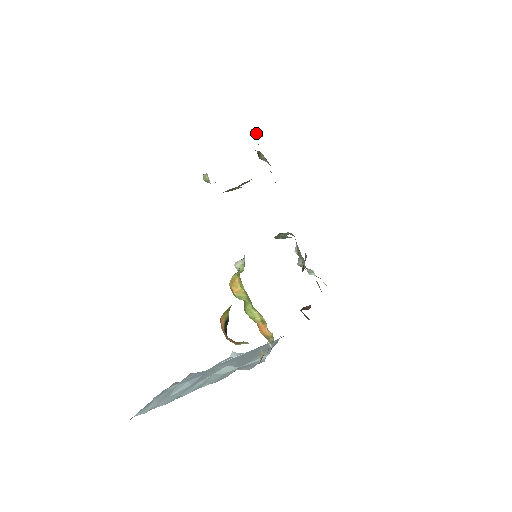
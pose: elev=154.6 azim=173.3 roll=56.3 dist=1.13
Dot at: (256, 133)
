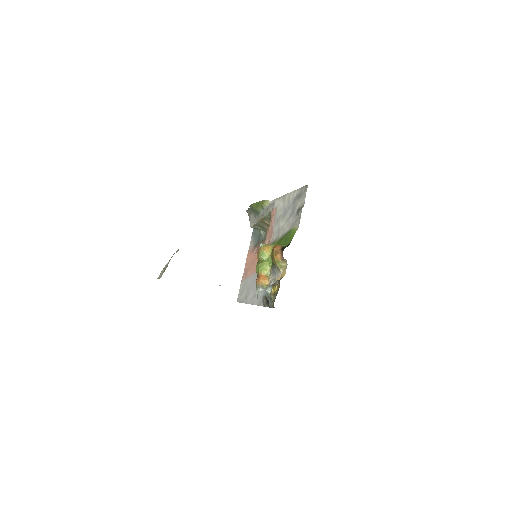
Dot at: occluded
